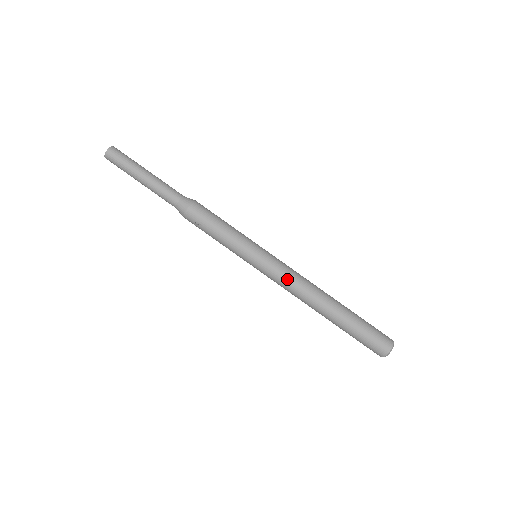
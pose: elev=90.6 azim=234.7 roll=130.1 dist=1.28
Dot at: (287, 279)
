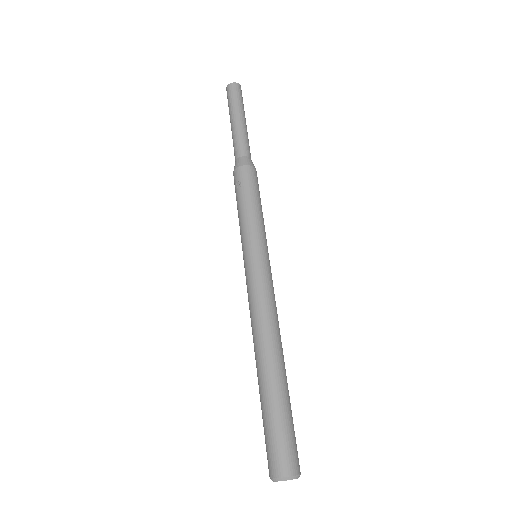
Dot at: (262, 296)
